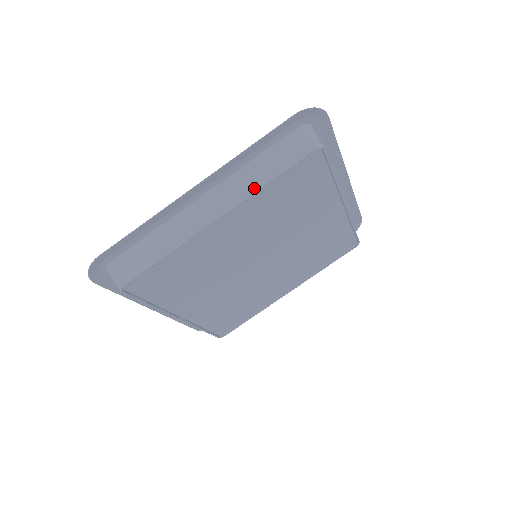
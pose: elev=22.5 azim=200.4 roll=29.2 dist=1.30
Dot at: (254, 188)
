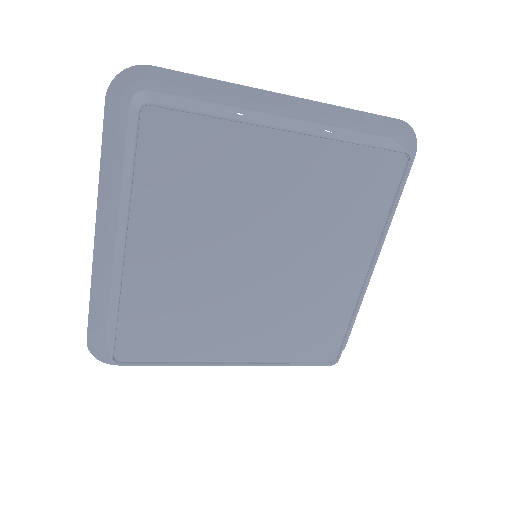
Dot at: (127, 197)
